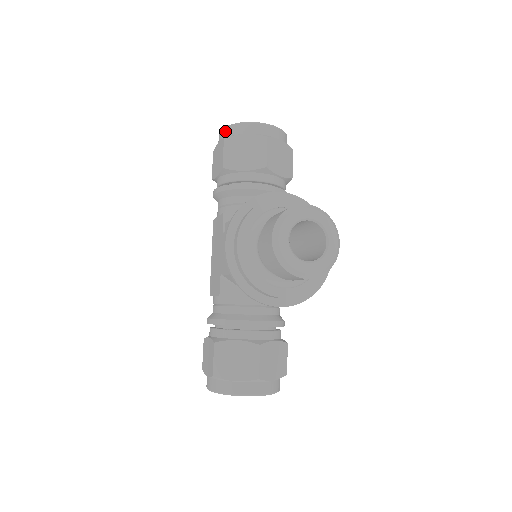
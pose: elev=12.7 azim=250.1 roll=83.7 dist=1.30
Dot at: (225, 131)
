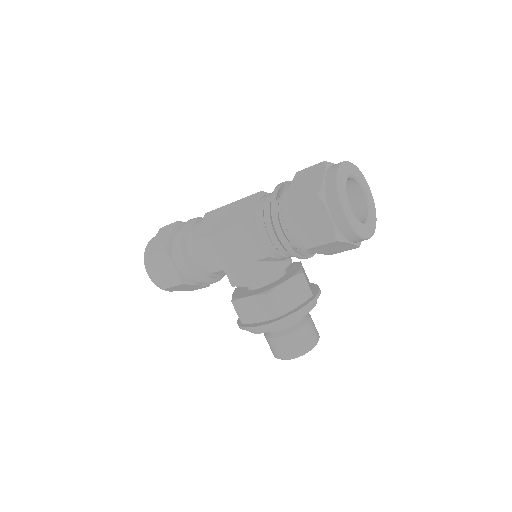
Dot at: (345, 227)
